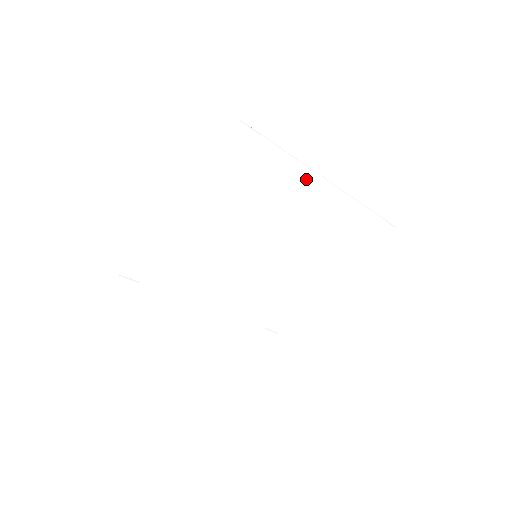
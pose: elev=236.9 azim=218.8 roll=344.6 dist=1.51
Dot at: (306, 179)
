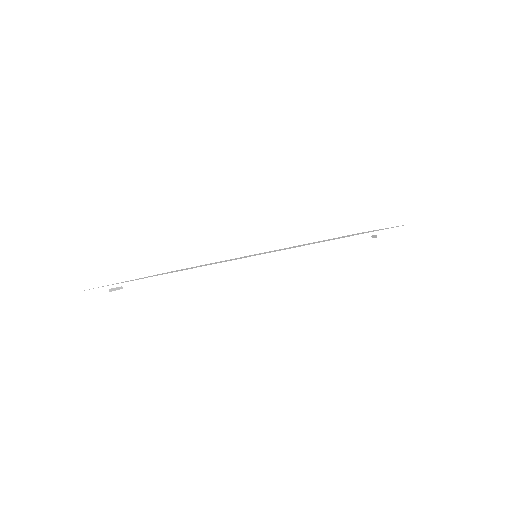
Dot at: occluded
